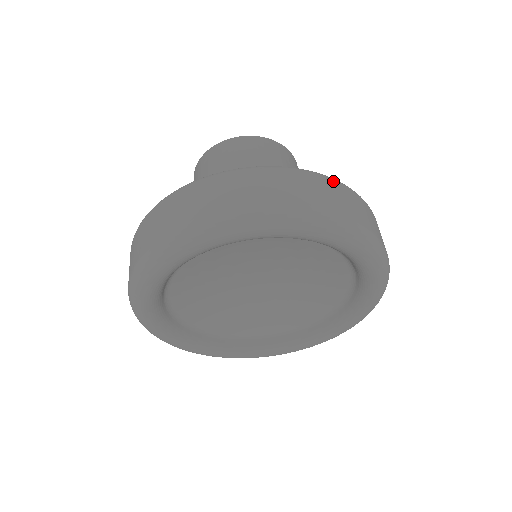
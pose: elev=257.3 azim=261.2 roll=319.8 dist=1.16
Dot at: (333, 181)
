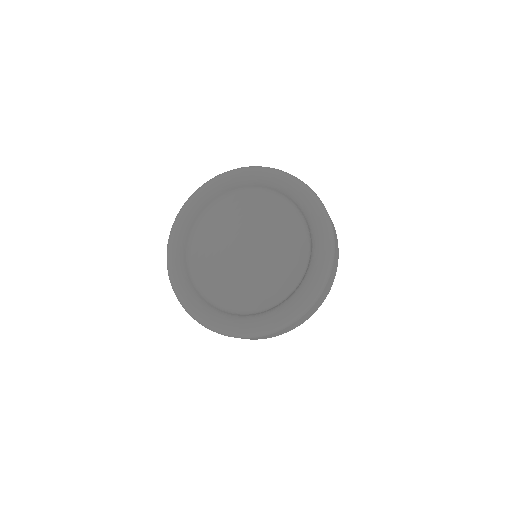
Dot at: occluded
